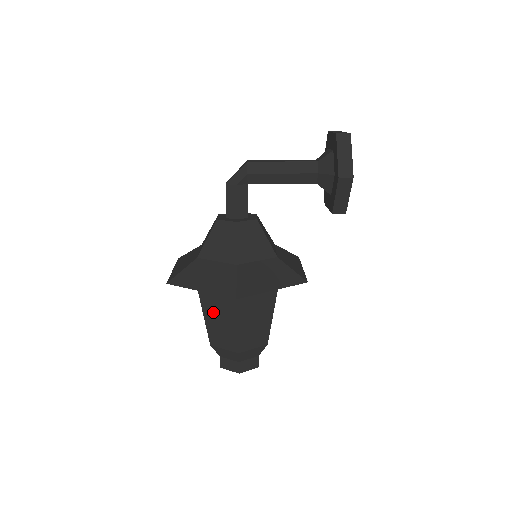
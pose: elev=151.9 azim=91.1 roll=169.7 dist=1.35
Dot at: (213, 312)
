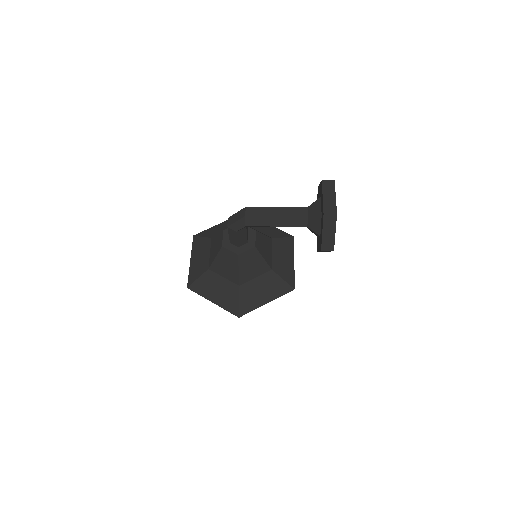
Dot at: occluded
